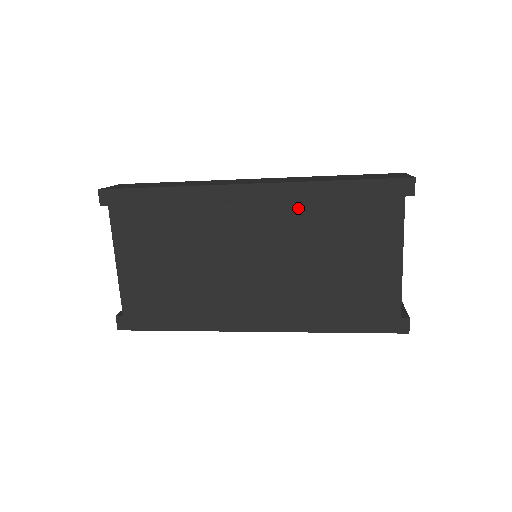
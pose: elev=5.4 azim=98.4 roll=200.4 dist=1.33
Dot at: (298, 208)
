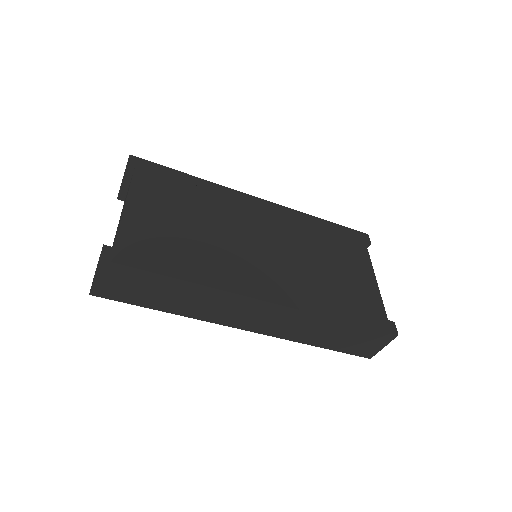
Dot at: (297, 224)
